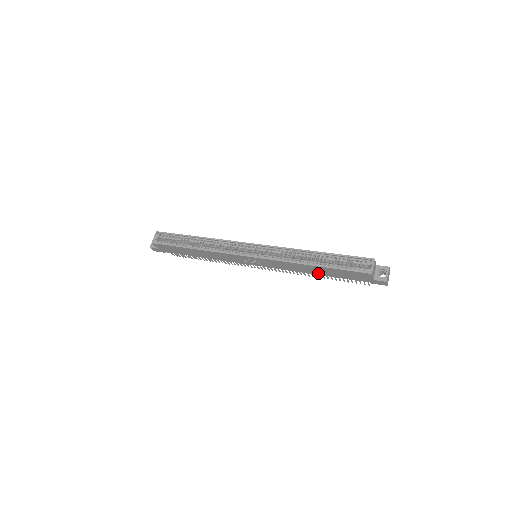
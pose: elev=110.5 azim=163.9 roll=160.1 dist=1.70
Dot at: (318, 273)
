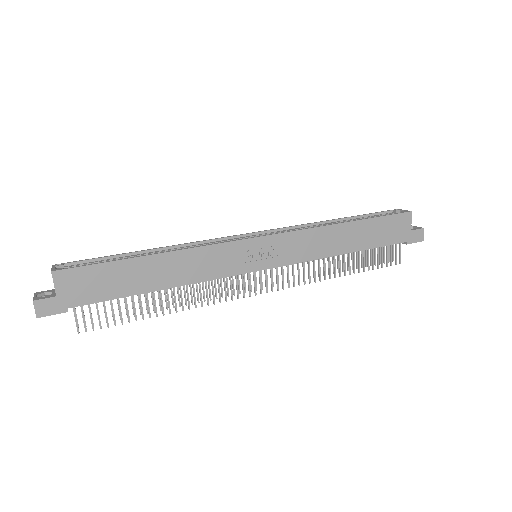
Dot at: (350, 247)
